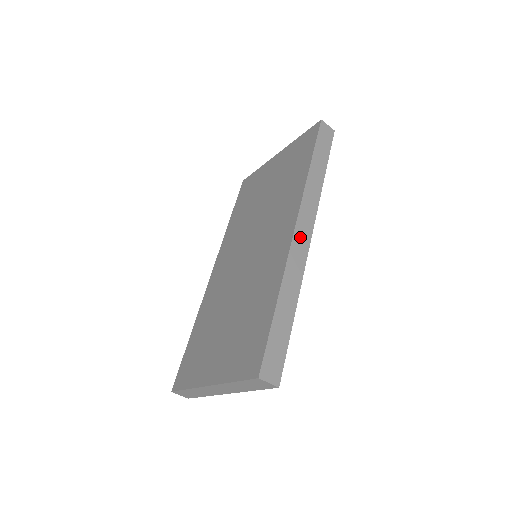
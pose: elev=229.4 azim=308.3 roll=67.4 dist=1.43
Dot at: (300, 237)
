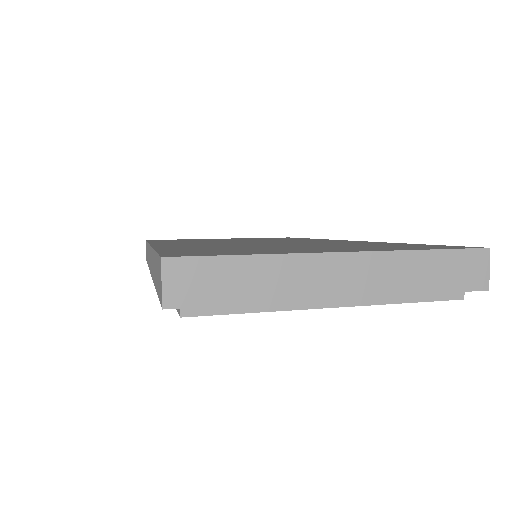
Dot at: occluded
